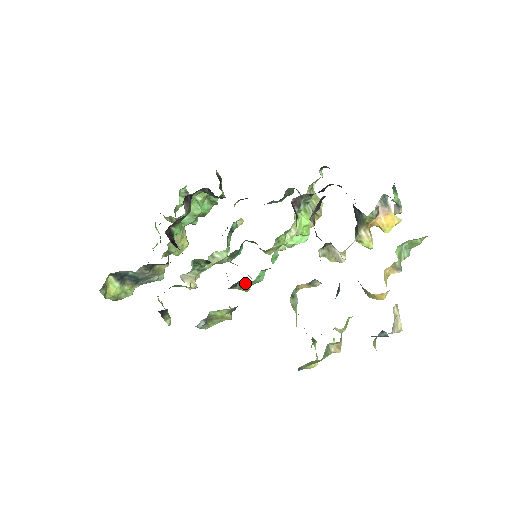
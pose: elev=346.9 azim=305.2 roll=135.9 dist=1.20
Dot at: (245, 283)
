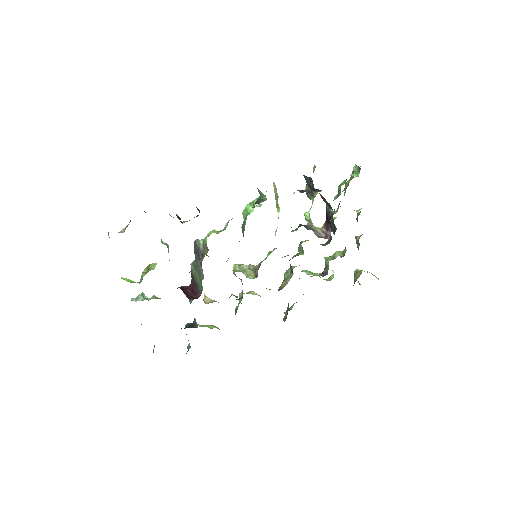
Dot at: occluded
